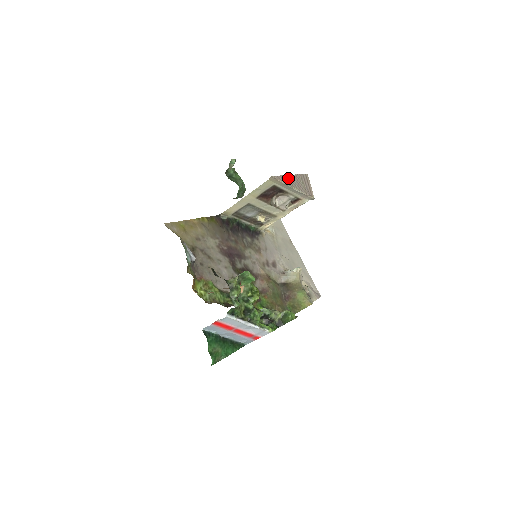
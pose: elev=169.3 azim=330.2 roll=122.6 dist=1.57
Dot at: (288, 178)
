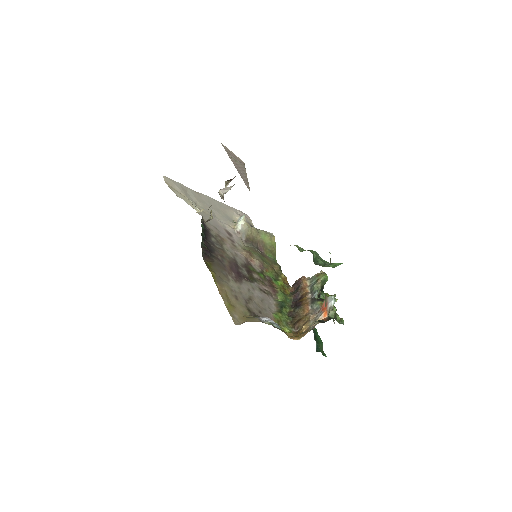
Dot at: (241, 175)
